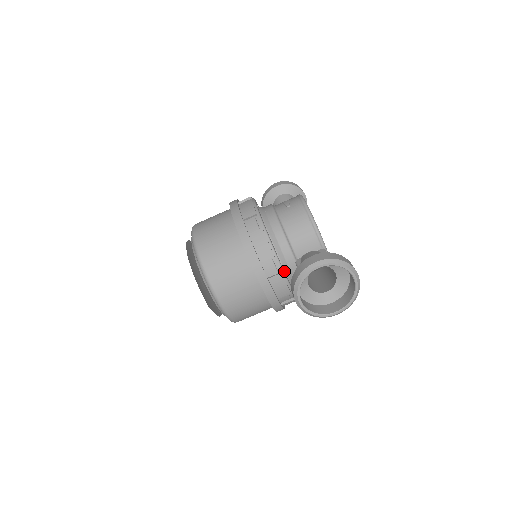
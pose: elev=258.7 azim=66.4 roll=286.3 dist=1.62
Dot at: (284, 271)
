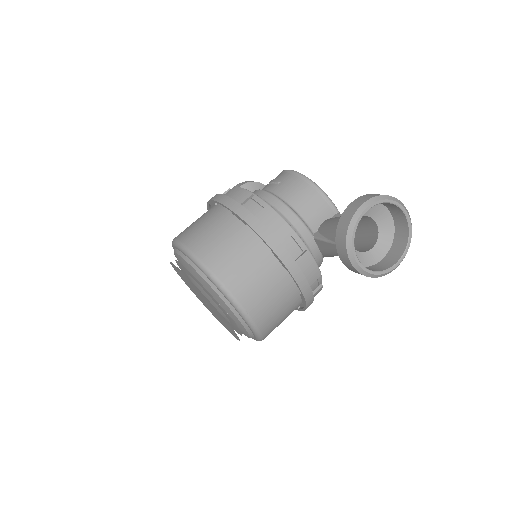
Dot at: occluded
